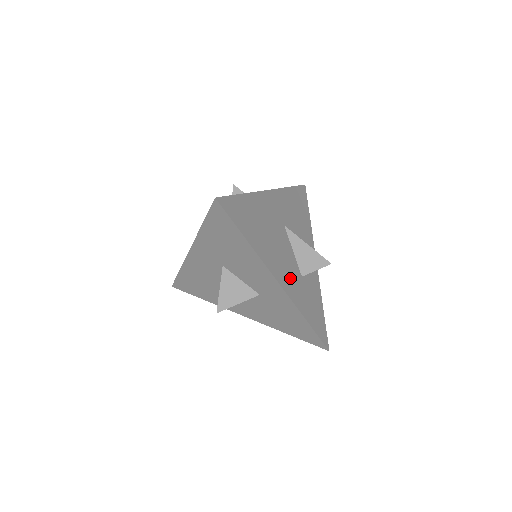
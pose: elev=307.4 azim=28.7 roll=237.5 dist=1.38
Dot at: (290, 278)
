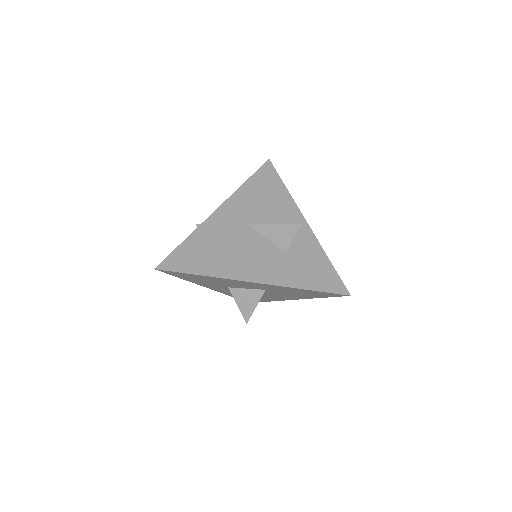
Dot at: (268, 266)
